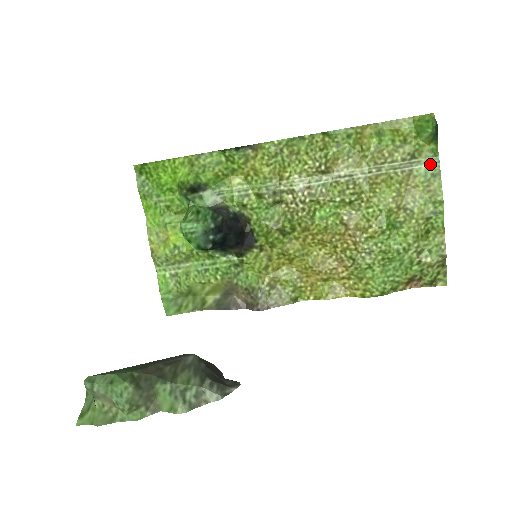
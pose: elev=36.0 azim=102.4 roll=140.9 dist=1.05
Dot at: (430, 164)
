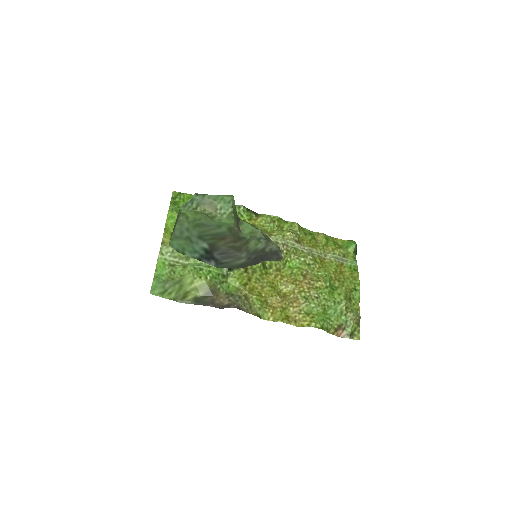
Dot at: (353, 264)
